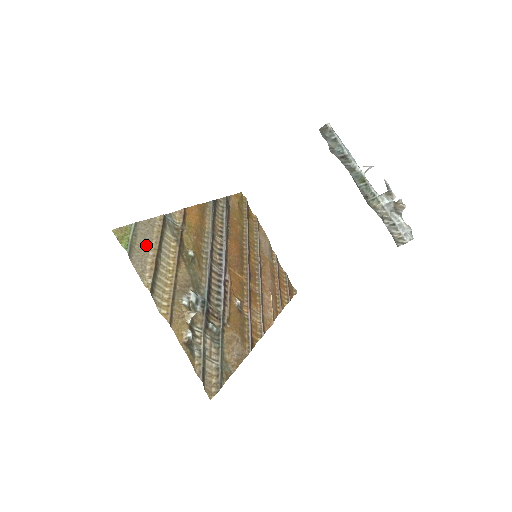
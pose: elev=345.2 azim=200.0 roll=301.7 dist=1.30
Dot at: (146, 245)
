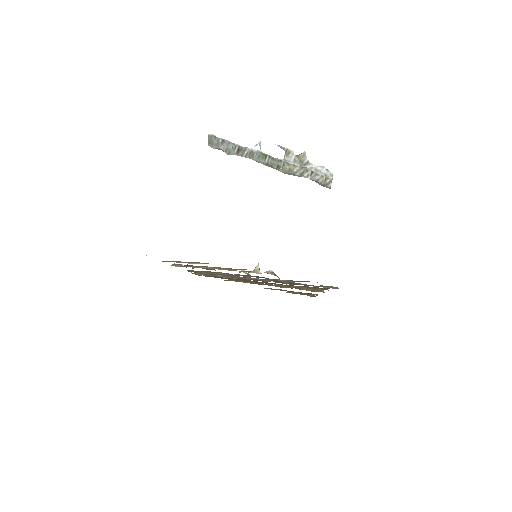
Dot at: occluded
